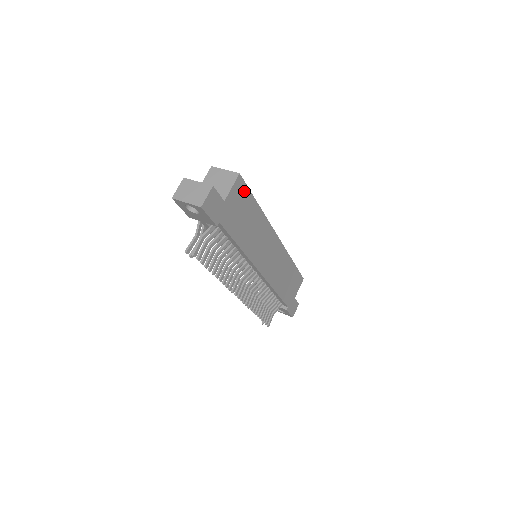
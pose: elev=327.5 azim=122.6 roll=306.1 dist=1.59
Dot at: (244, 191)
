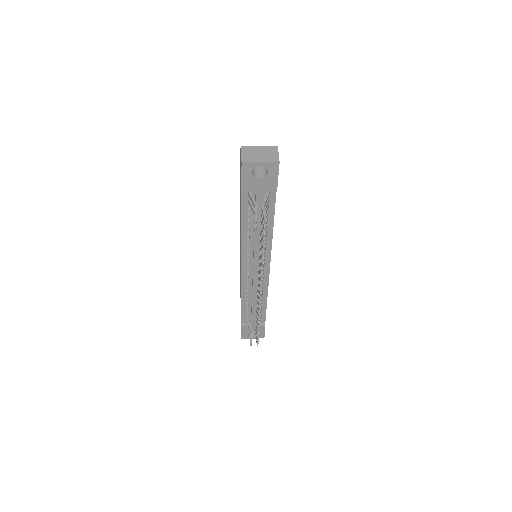
Dot at: occluded
